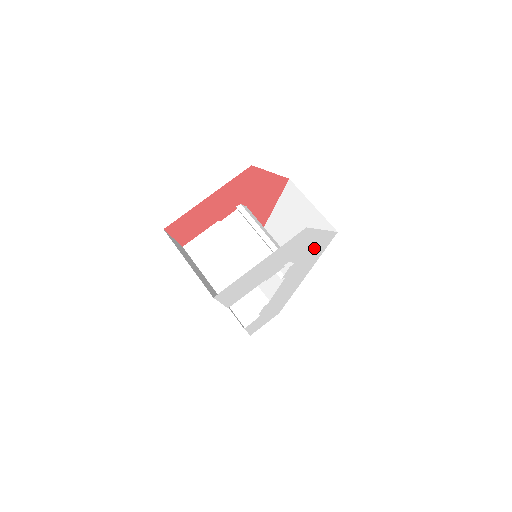
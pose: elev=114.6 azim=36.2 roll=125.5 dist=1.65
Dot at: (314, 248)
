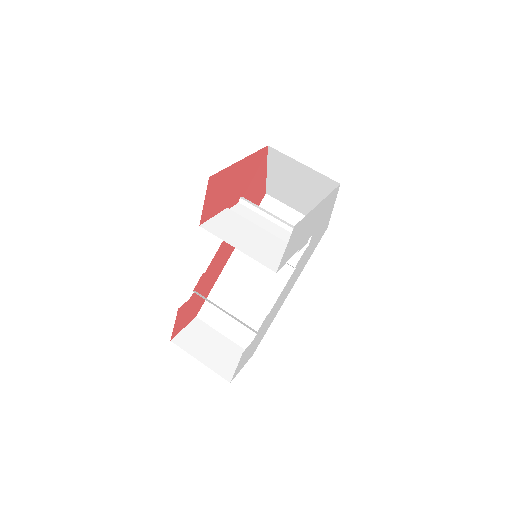
Dot at: (317, 236)
